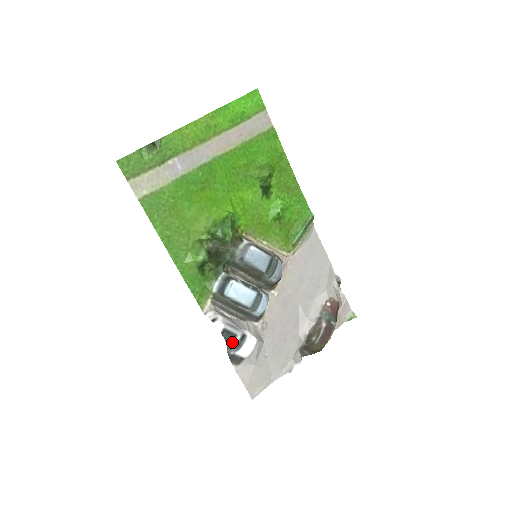
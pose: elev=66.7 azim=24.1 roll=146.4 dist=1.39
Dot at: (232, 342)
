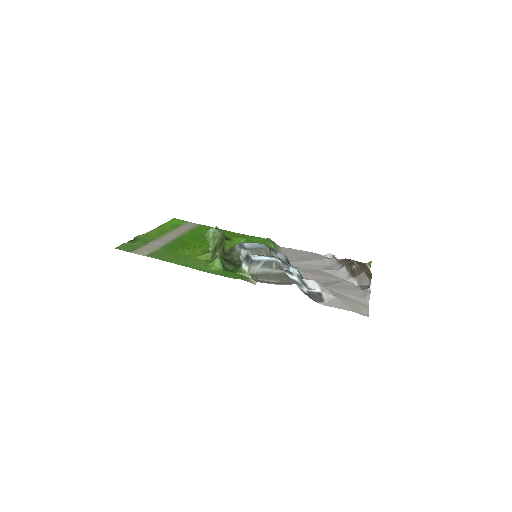
Dot at: (292, 274)
